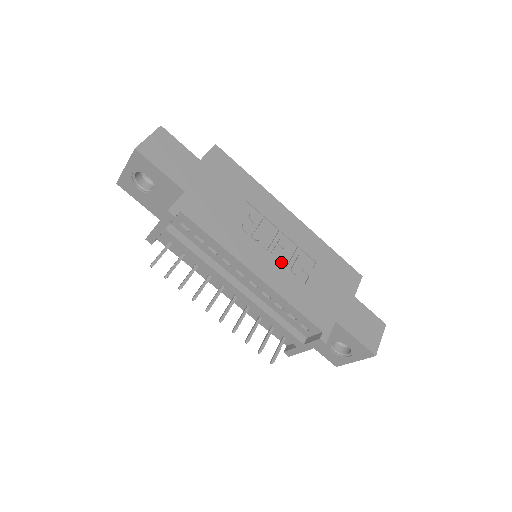
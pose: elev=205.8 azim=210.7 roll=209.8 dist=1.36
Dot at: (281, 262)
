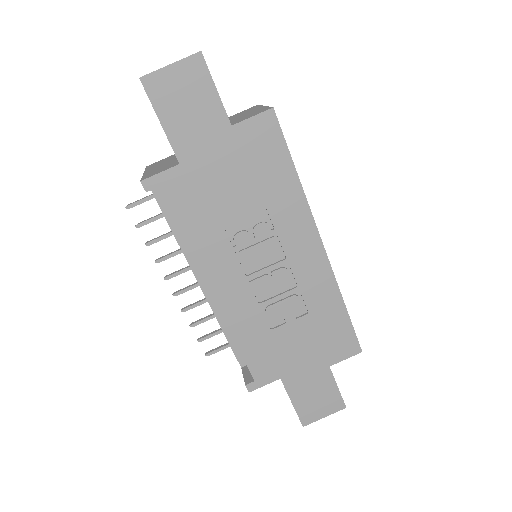
Dot at: (259, 294)
